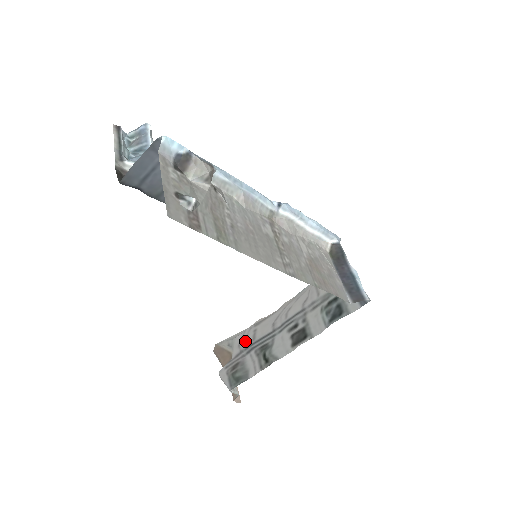
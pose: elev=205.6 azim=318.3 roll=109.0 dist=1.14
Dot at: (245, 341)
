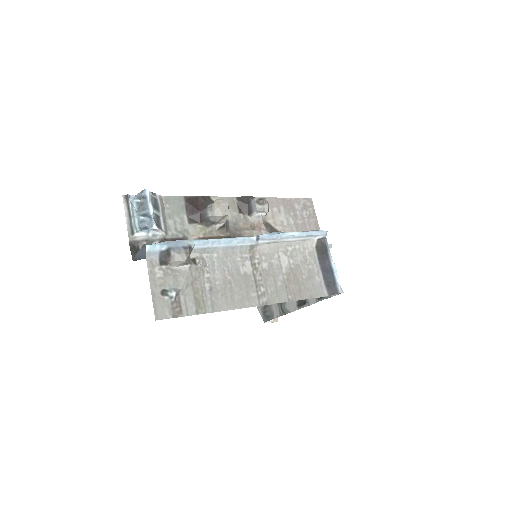
Dot at: occluded
